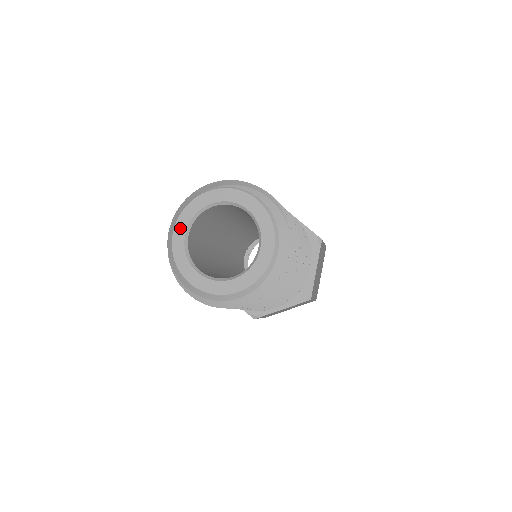
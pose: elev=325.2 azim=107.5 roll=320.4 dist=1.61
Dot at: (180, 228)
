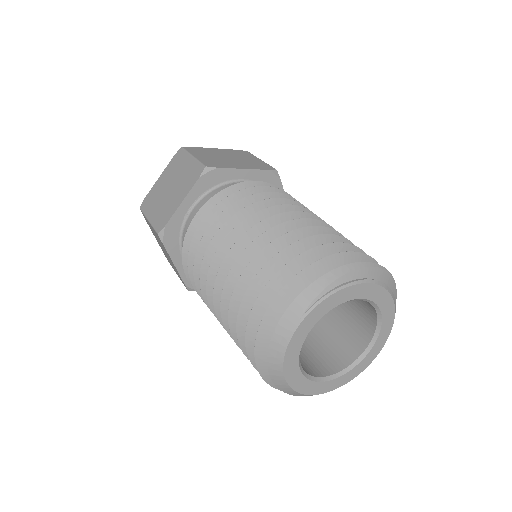
Dot at: (291, 371)
